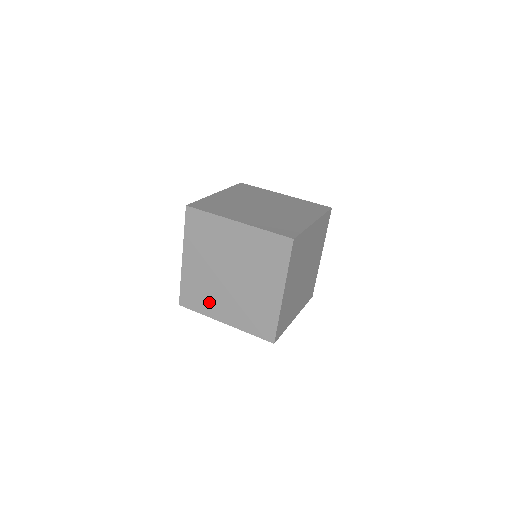
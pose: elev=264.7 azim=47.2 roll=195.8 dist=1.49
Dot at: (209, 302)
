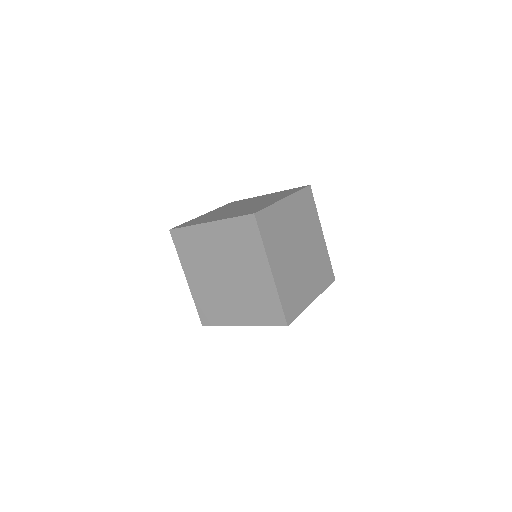
Dot at: (192, 260)
